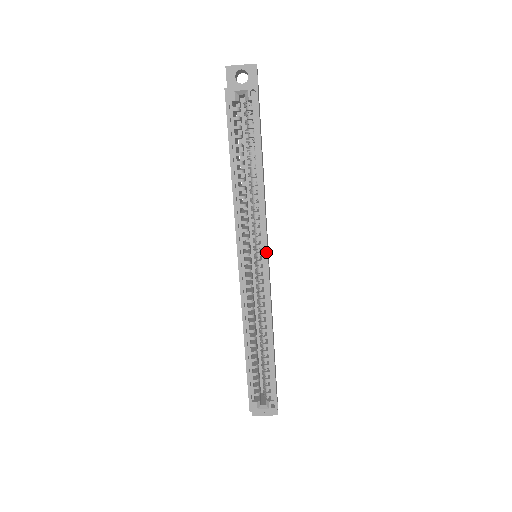
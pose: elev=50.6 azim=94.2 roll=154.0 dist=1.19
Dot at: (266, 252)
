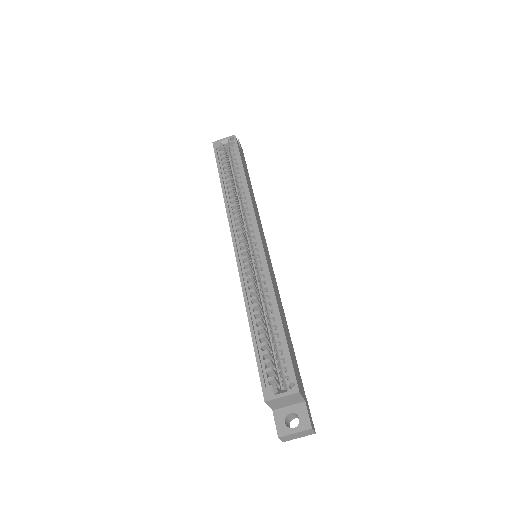
Dot at: (257, 229)
